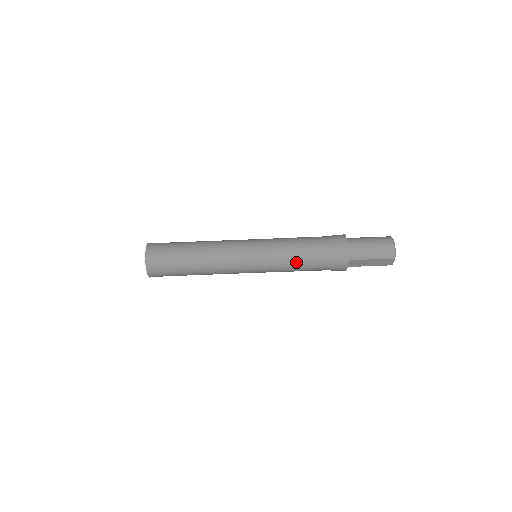
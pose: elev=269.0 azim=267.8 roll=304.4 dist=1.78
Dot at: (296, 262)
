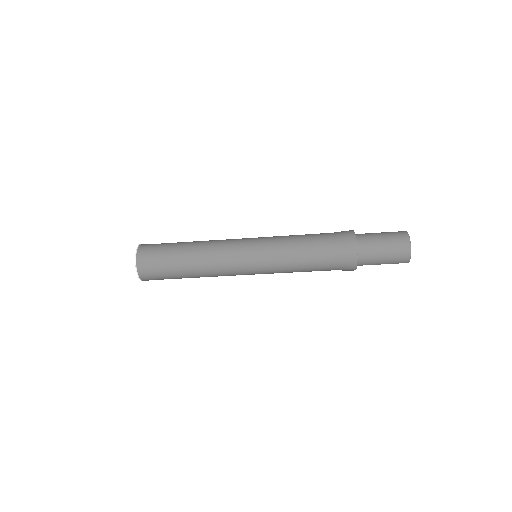
Dot at: (299, 271)
